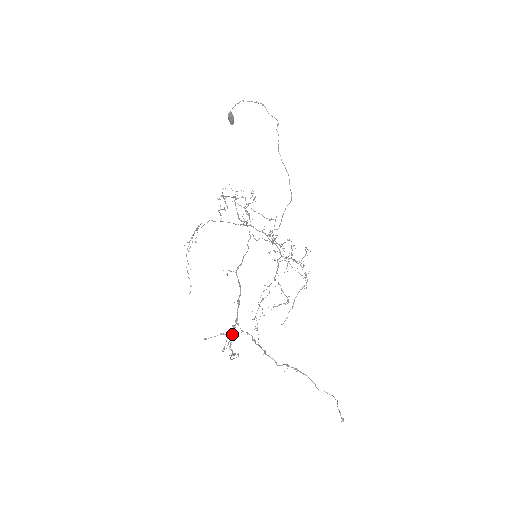
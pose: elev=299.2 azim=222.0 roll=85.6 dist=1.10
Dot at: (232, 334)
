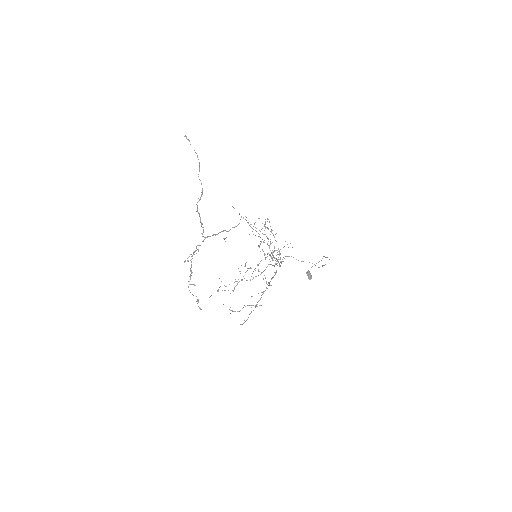
Dot at: (198, 245)
